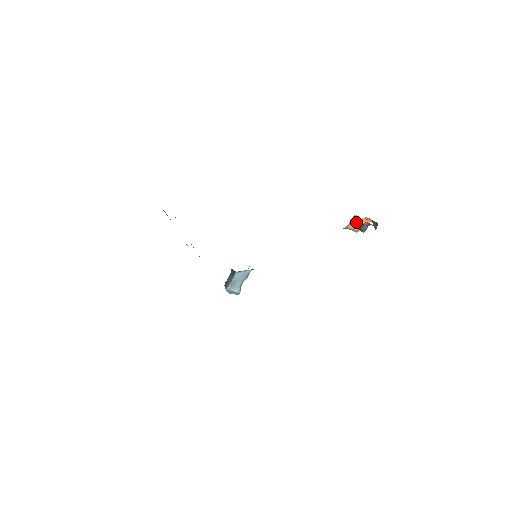
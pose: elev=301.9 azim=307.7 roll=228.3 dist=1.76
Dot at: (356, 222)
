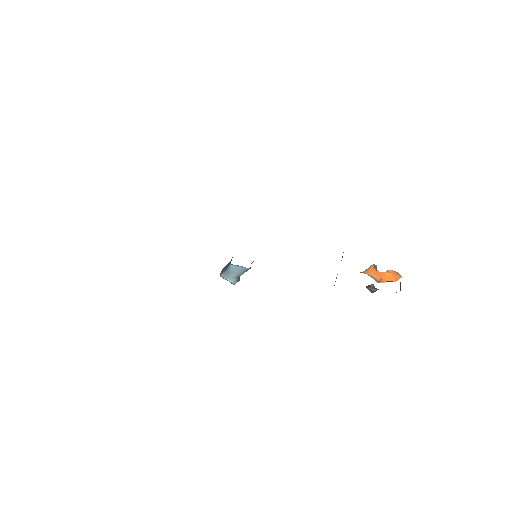
Dot at: occluded
